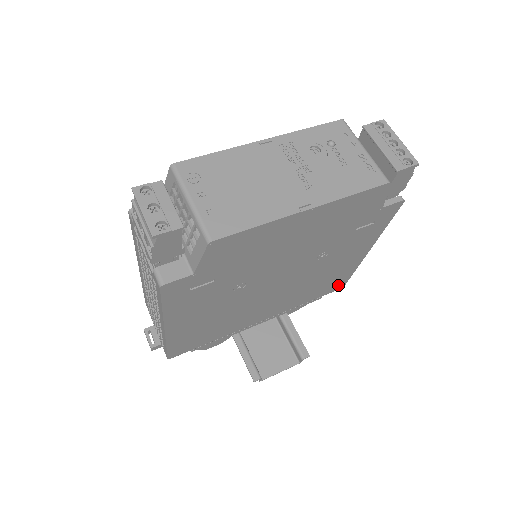
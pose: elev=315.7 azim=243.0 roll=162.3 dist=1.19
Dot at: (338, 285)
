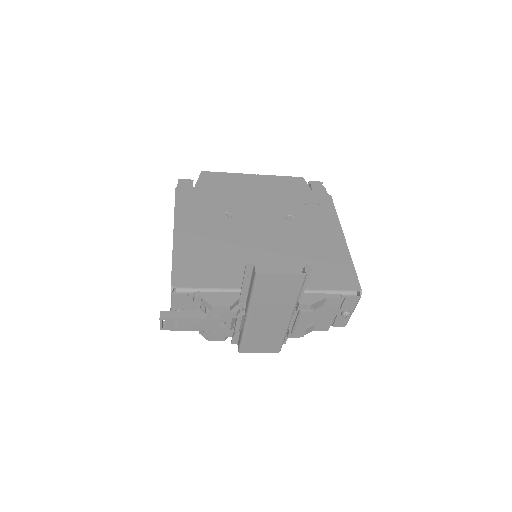
Dot at: (348, 280)
